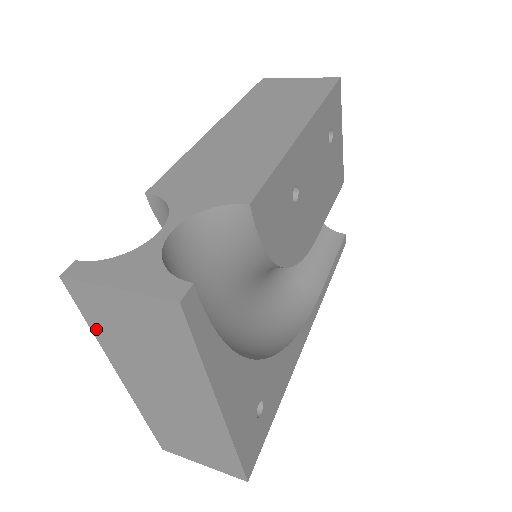
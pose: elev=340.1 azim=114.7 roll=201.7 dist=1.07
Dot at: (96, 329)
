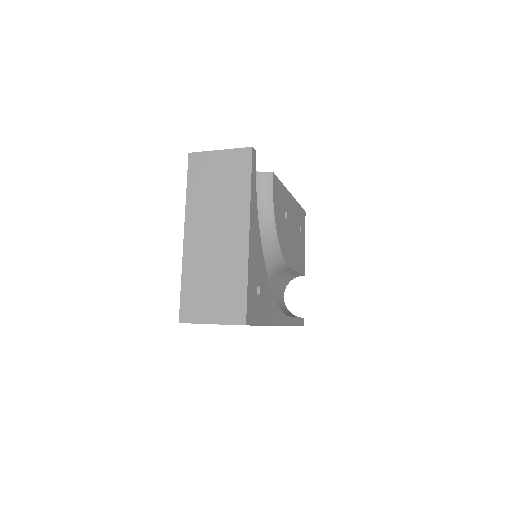
Dot at: (190, 188)
